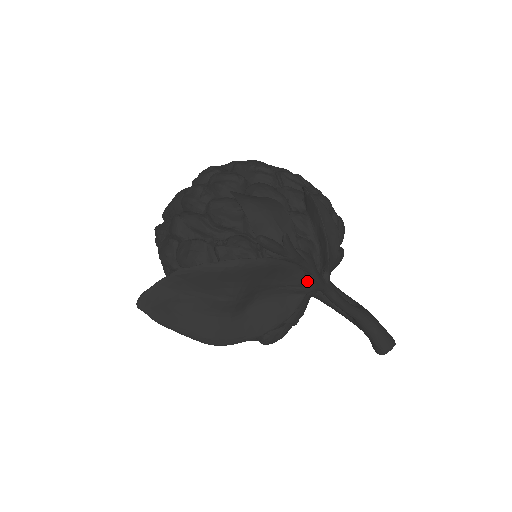
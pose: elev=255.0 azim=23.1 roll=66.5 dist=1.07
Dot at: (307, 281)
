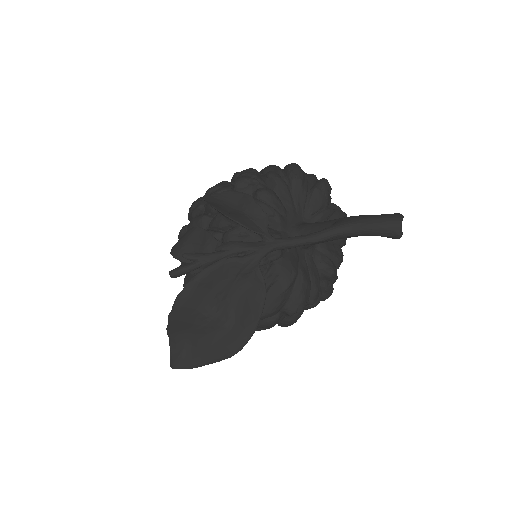
Dot at: (245, 260)
